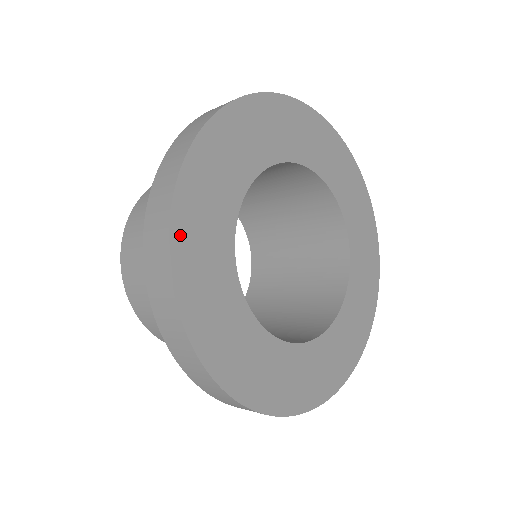
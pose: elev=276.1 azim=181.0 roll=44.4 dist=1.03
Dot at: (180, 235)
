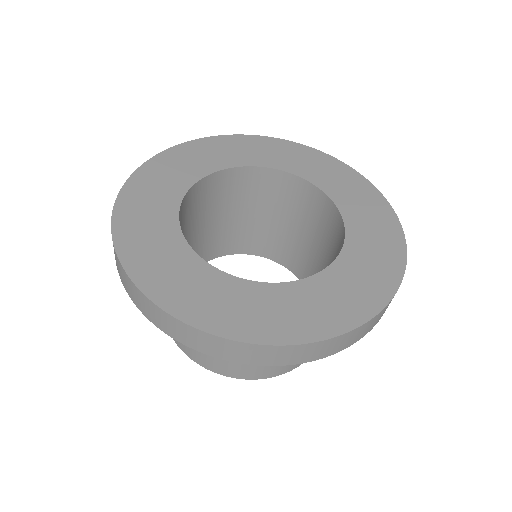
Dot at: (192, 146)
